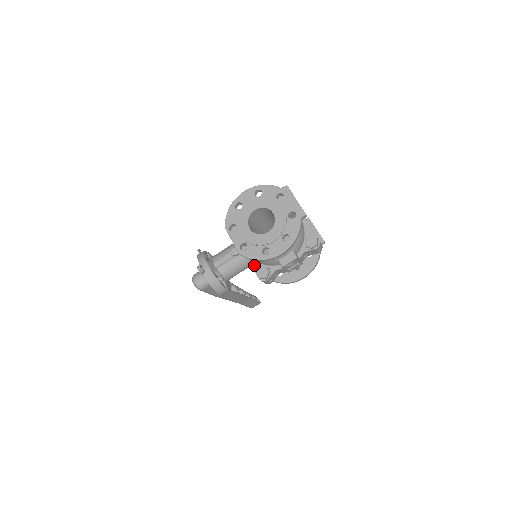
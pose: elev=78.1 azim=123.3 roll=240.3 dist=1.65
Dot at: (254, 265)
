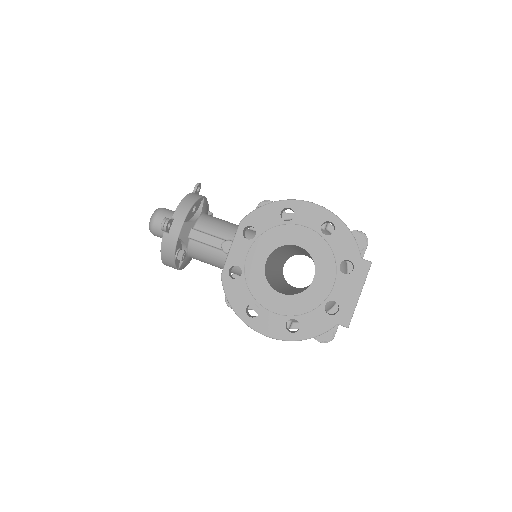
Dot at: (237, 276)
